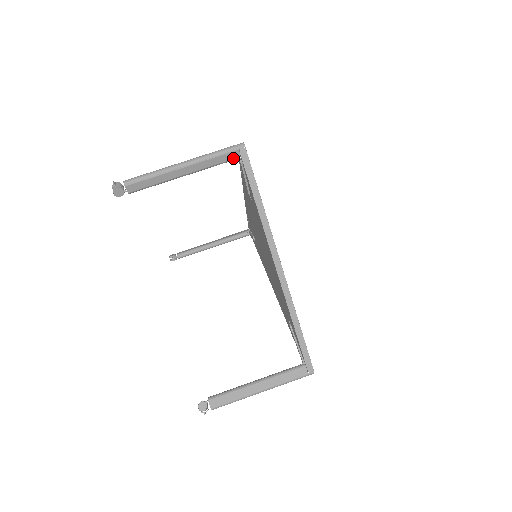
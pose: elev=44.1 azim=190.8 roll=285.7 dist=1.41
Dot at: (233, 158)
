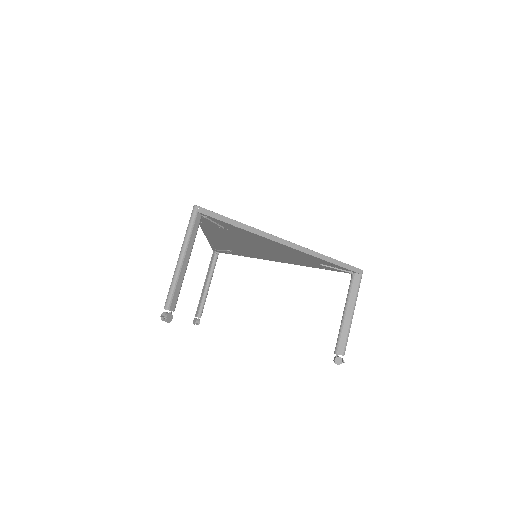
Dot at: (199, 220)
